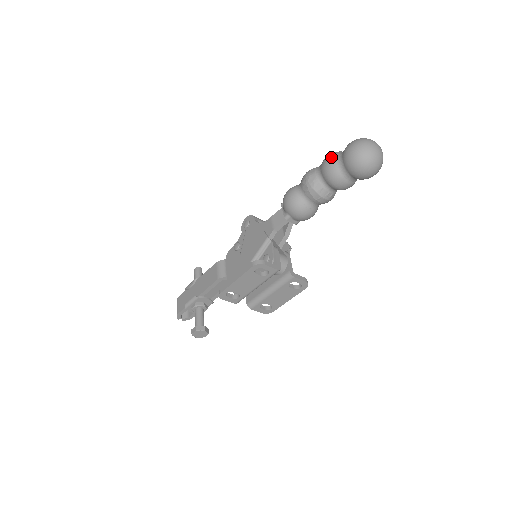
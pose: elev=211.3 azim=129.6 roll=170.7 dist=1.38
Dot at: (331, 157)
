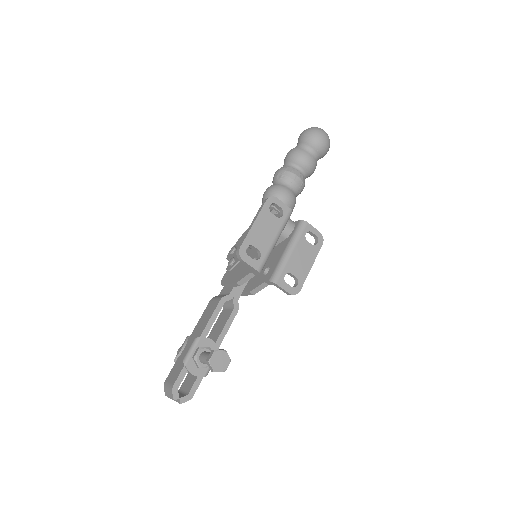
Dot at: (290, 150)
